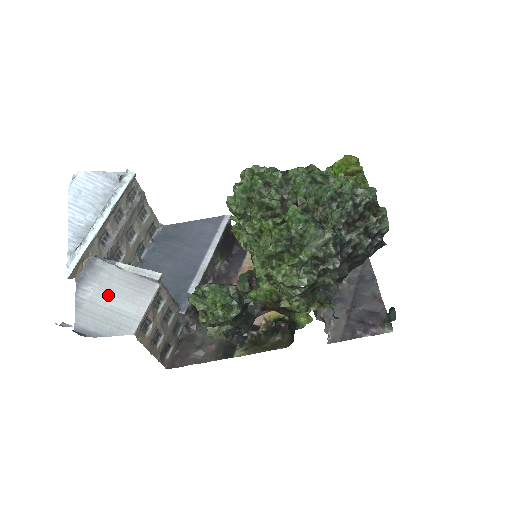
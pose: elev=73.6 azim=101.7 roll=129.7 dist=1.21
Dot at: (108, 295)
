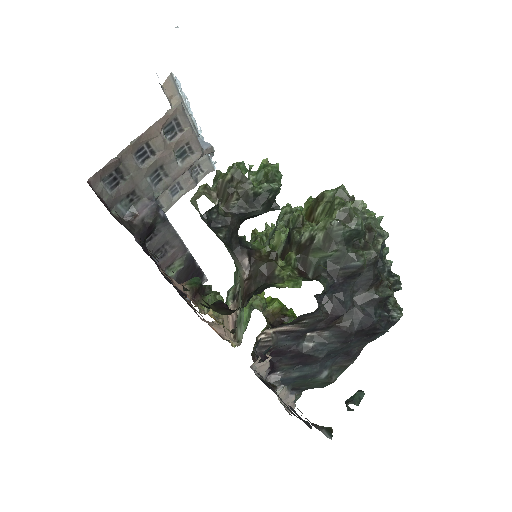
Dot at: occluded
